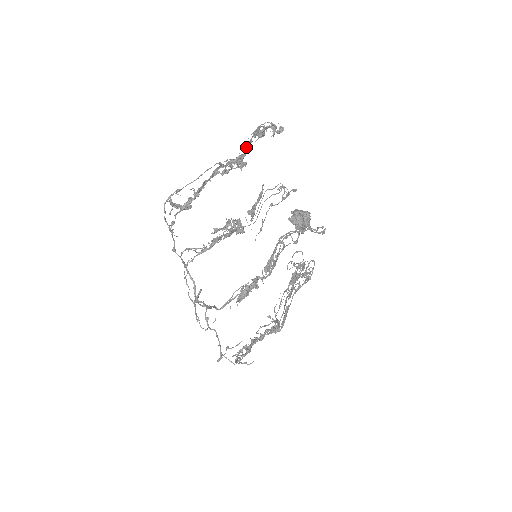
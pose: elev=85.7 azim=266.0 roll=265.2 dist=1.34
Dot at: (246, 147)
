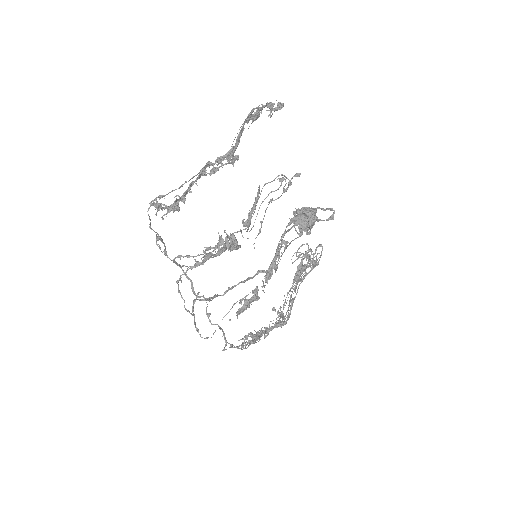
Dot at: (237, 138)
